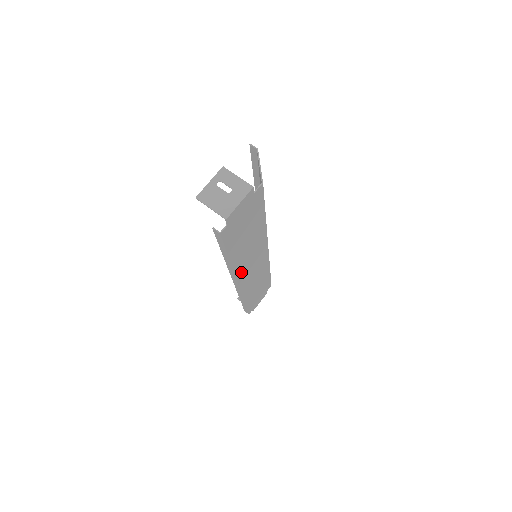
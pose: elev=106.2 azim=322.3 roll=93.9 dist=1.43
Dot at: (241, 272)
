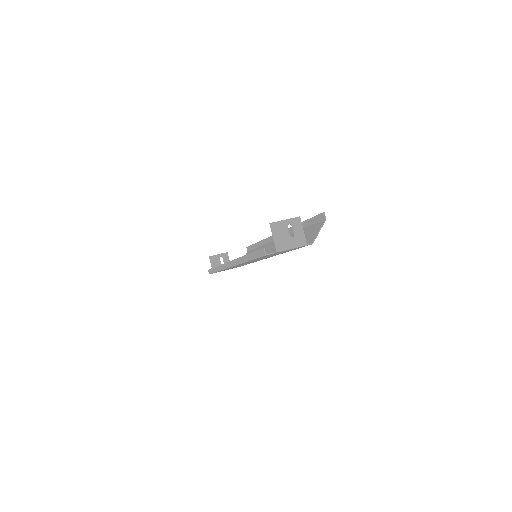
Dot at: occluded
